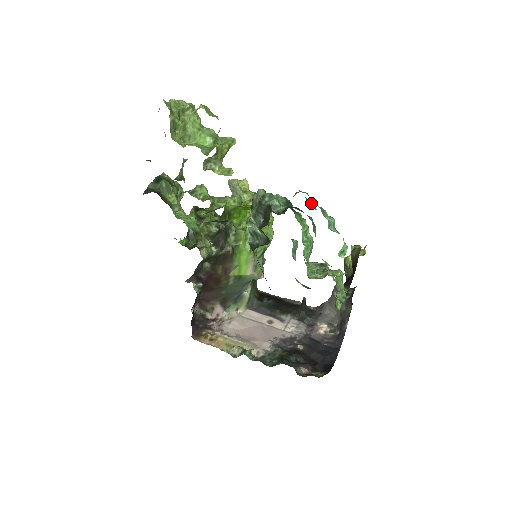
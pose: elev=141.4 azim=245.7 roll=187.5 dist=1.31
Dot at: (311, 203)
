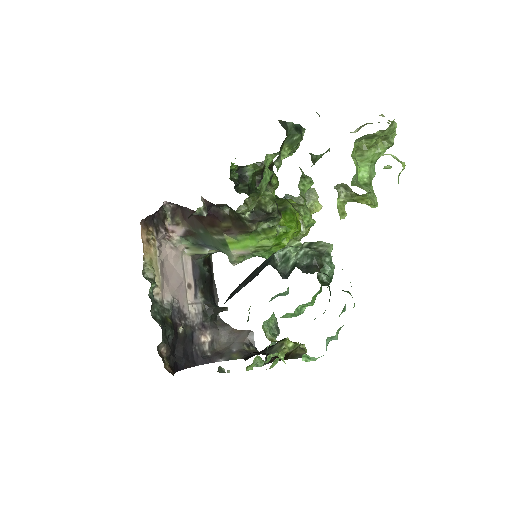
Dot at: (344, 309)
